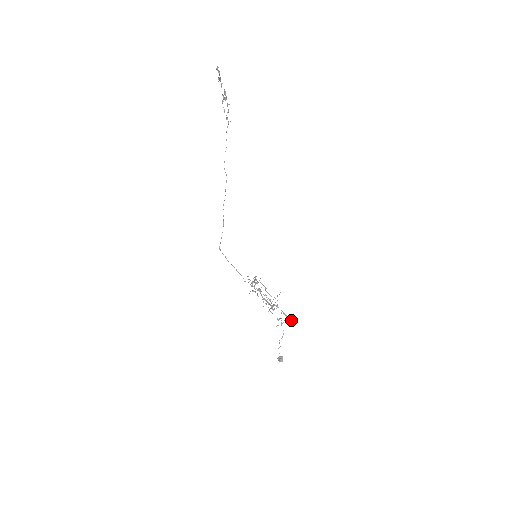
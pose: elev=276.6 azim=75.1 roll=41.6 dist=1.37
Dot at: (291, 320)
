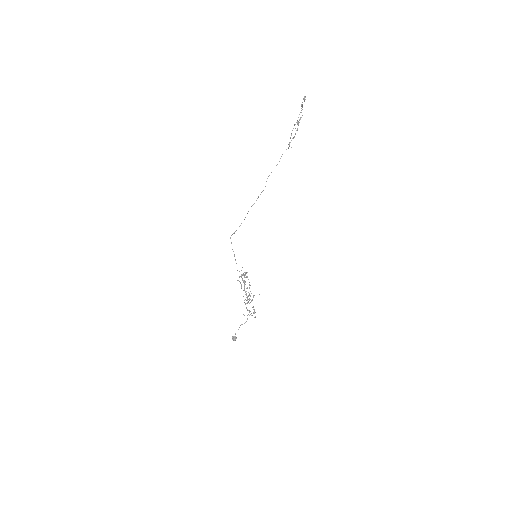
Dot at: occluded
